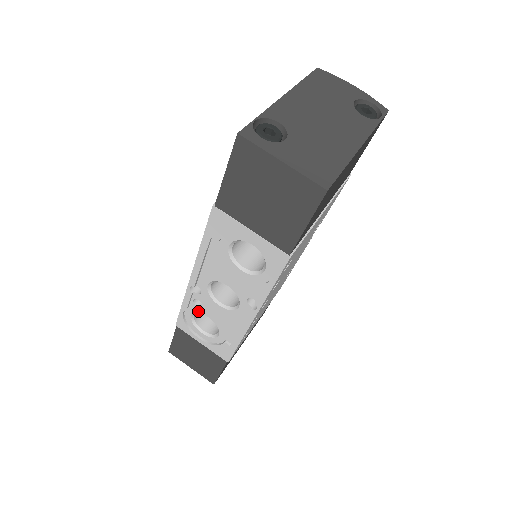
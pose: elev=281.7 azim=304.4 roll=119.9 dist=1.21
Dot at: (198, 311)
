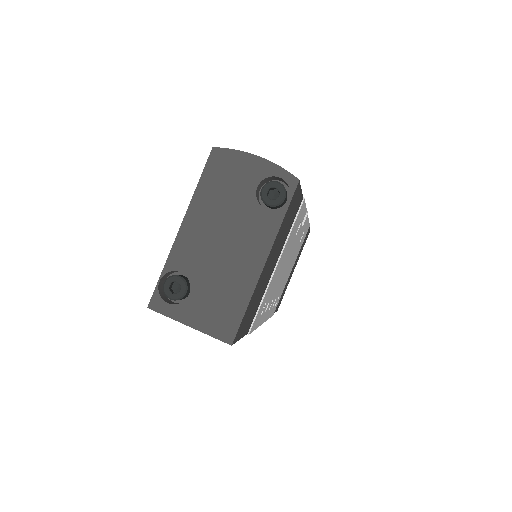
Dot at: occluded
